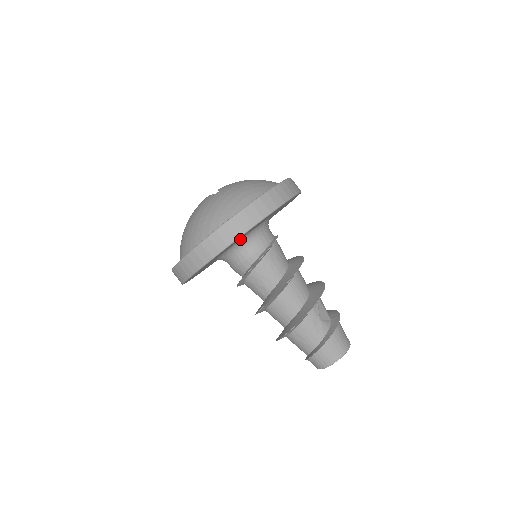
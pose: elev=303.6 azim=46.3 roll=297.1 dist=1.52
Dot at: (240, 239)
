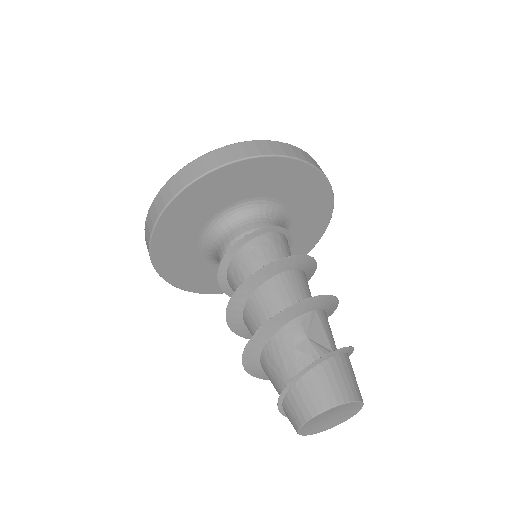
Dot at: (224, 211)
